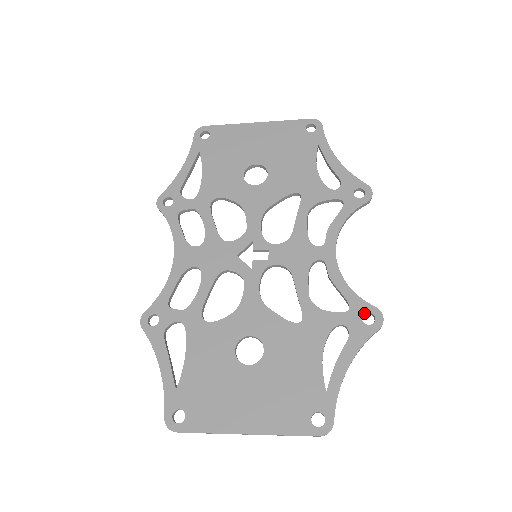
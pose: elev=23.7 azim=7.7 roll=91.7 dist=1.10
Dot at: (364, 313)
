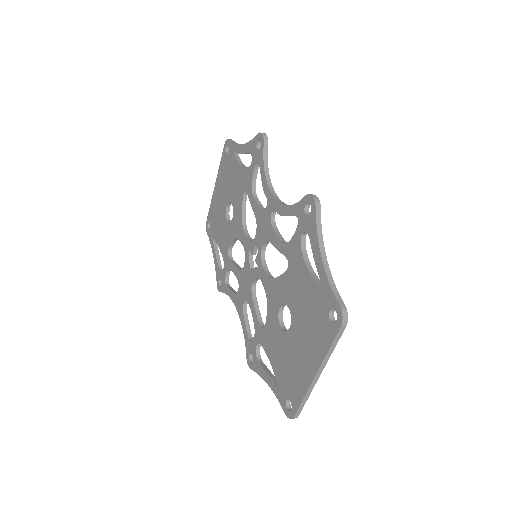
Dot at: (304, 209)
